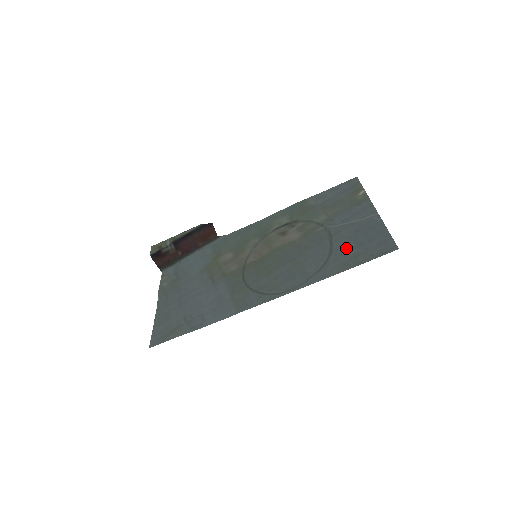
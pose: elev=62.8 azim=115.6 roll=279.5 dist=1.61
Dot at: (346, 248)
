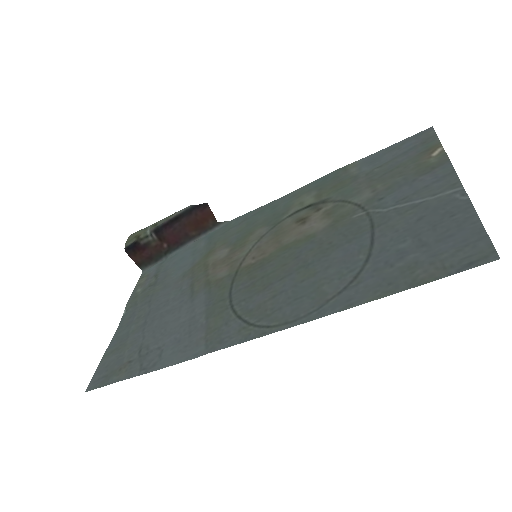
Dot at: (396, 251)
